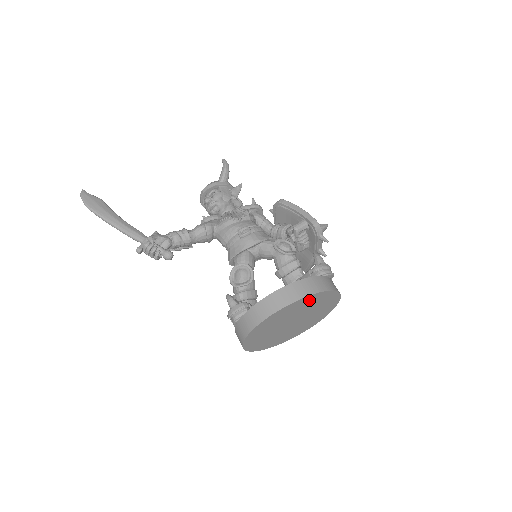
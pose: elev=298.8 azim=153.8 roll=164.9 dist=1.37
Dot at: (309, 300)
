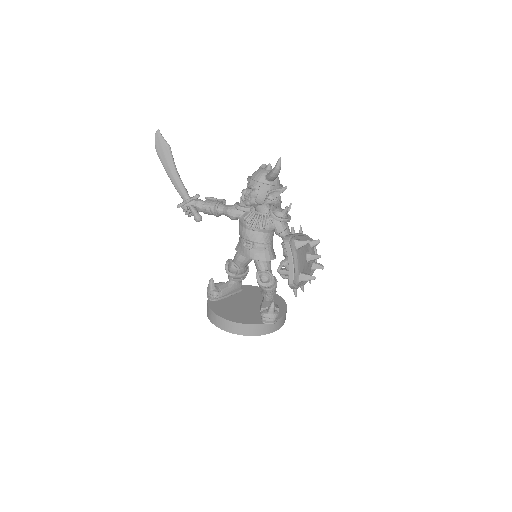
Dot at: occluded
